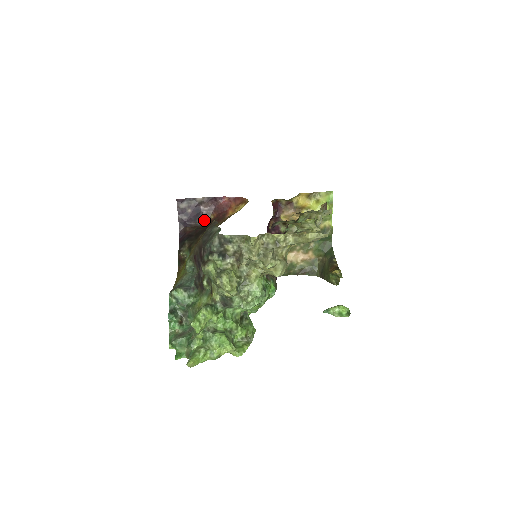
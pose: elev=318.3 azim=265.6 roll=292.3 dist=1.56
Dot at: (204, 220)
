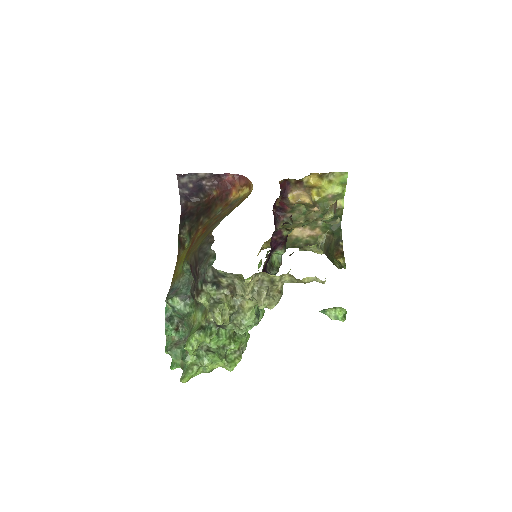
Dot at: (206, 195)
